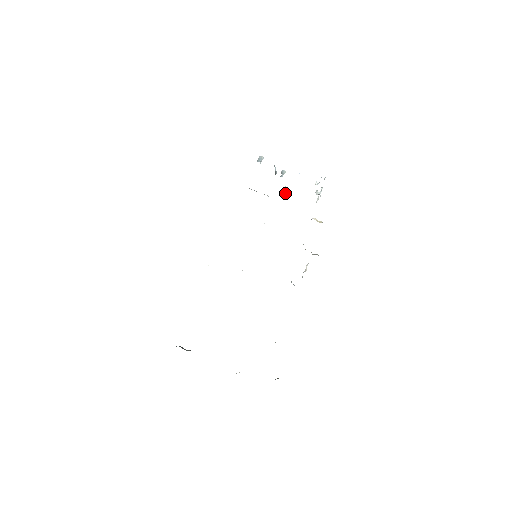
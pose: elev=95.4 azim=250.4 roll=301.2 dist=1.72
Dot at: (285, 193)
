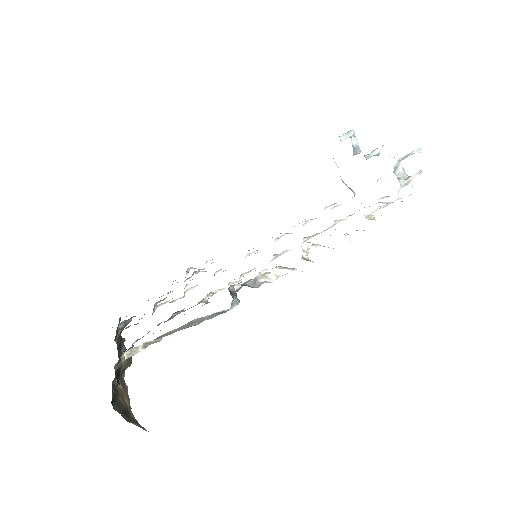
Dot at: occluded
